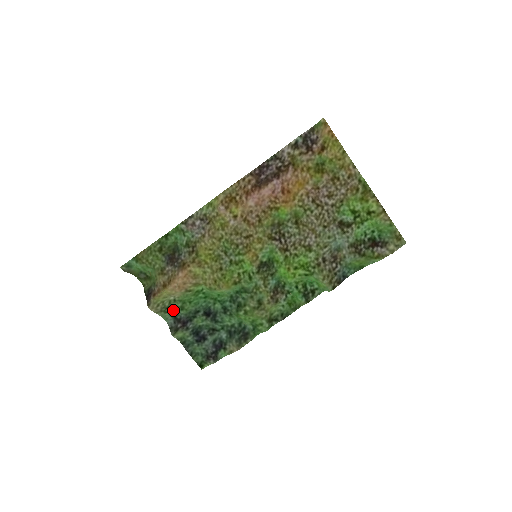
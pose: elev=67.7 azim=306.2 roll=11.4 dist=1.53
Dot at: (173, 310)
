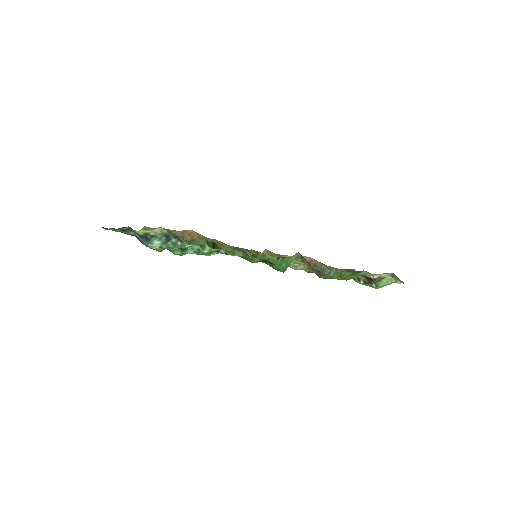
Dot at: occluded
